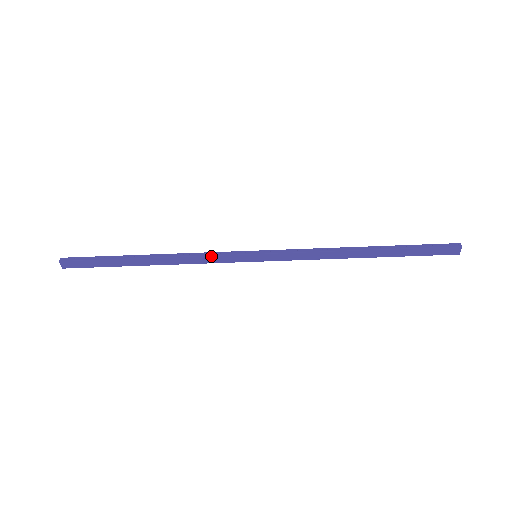
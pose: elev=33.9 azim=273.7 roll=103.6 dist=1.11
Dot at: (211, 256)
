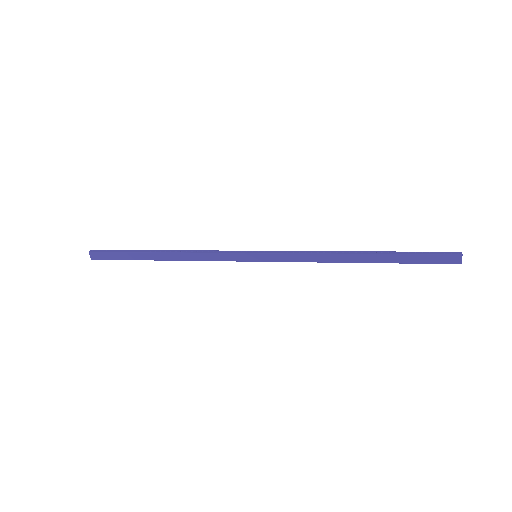
Dot at: (215, 253)
